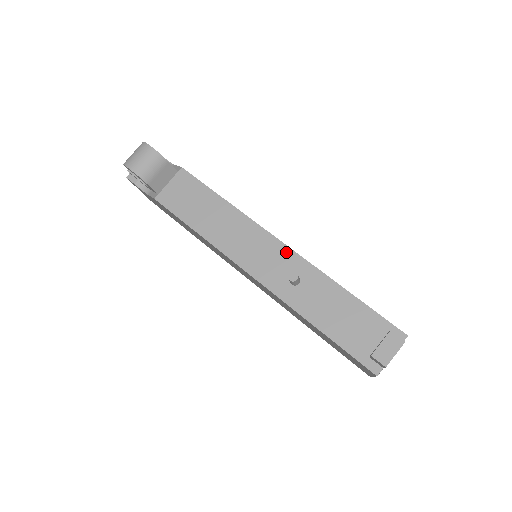
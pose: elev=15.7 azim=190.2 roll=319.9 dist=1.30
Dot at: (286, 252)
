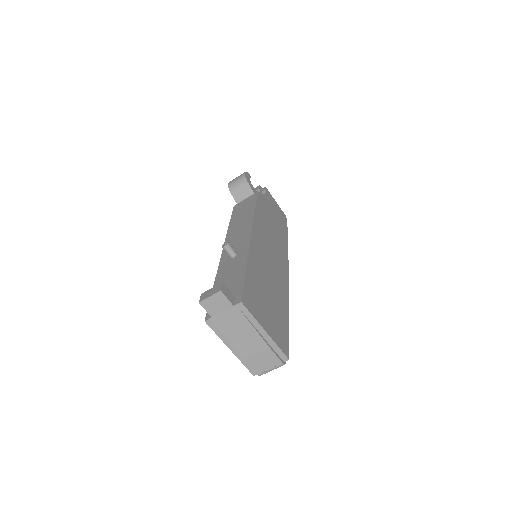
Dot at: (247, 239)
